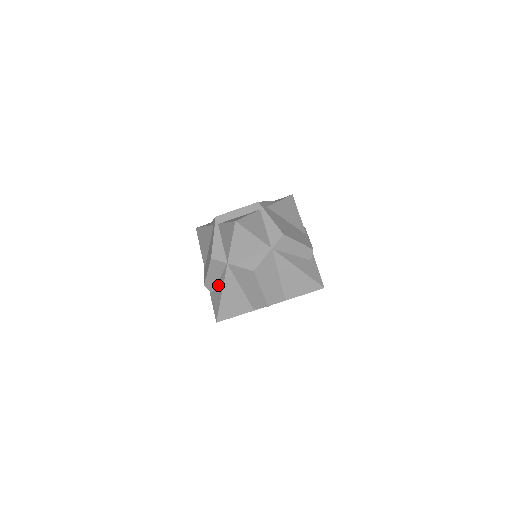
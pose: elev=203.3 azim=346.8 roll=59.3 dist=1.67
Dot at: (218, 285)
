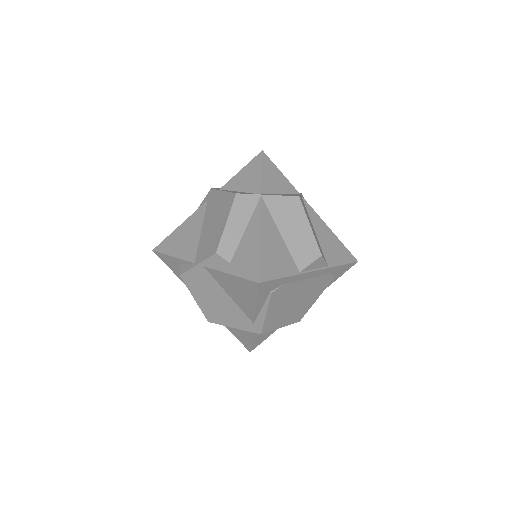
Dot at: (245, 237)
